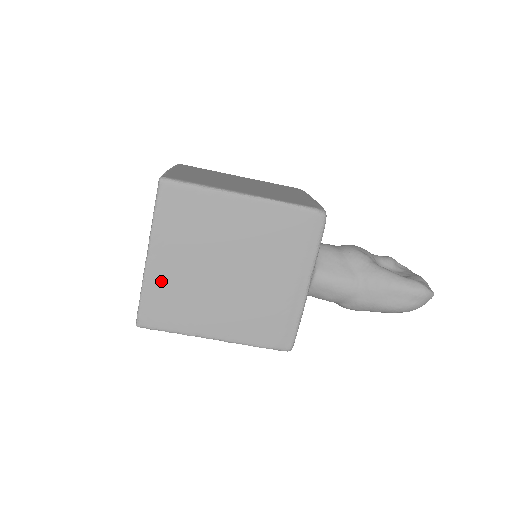
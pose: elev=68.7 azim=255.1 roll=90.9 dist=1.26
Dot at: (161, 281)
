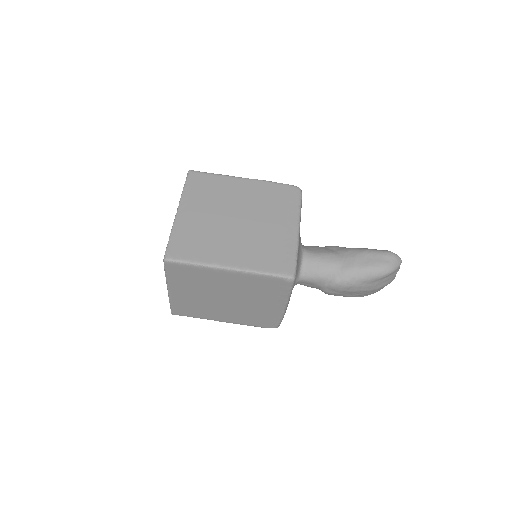
Dot at: (186, 226)
